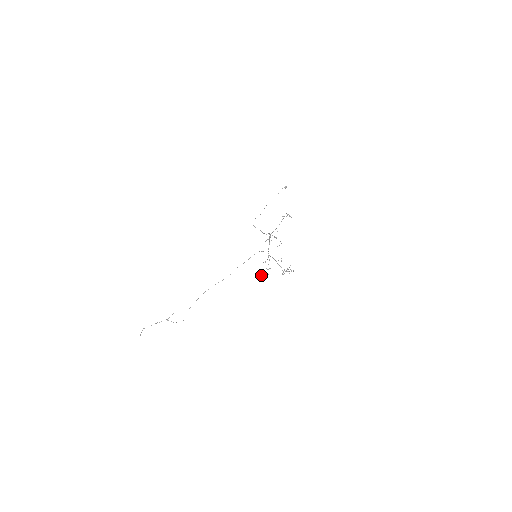
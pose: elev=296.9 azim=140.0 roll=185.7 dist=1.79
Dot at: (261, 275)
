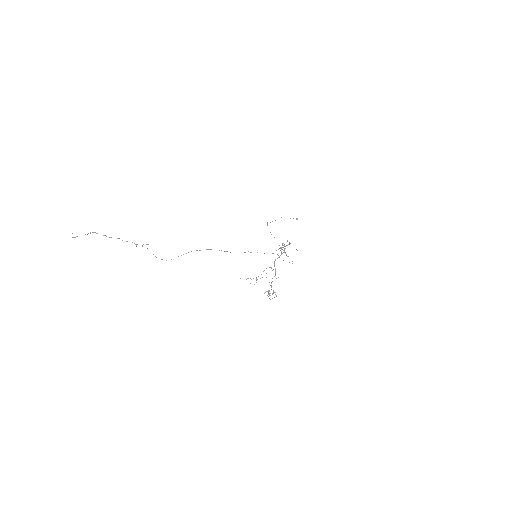
Dot at: occluded
